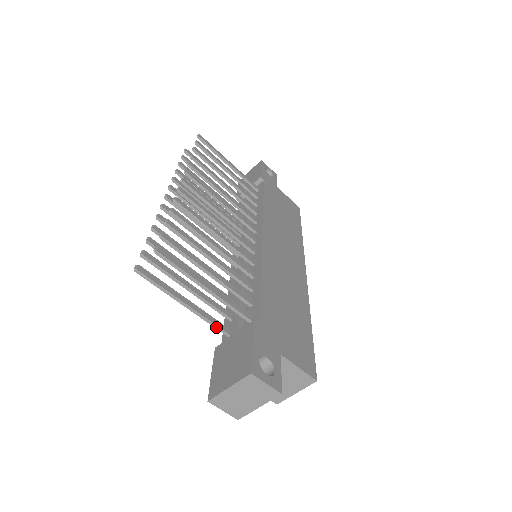
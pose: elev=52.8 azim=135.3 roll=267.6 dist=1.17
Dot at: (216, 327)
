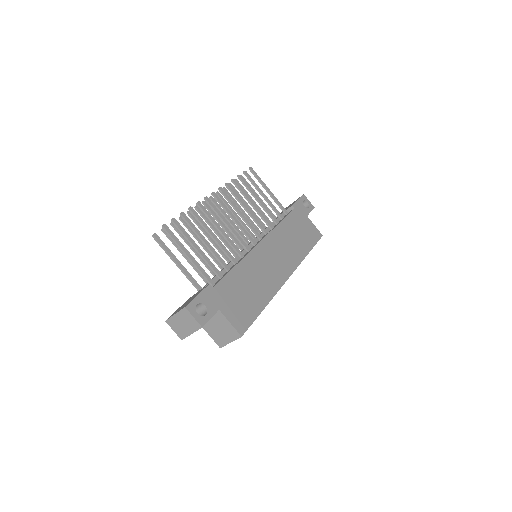
Dot at: (194, 285)
